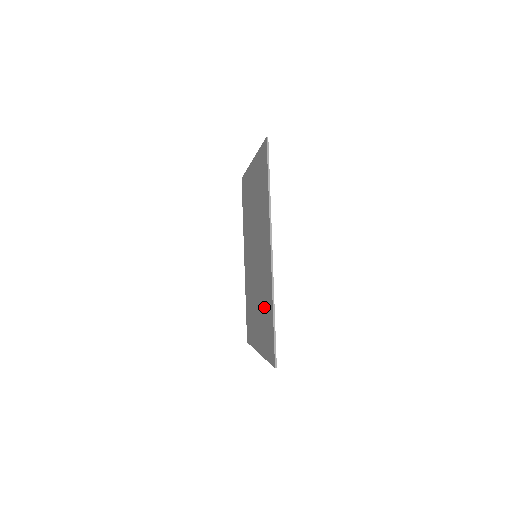
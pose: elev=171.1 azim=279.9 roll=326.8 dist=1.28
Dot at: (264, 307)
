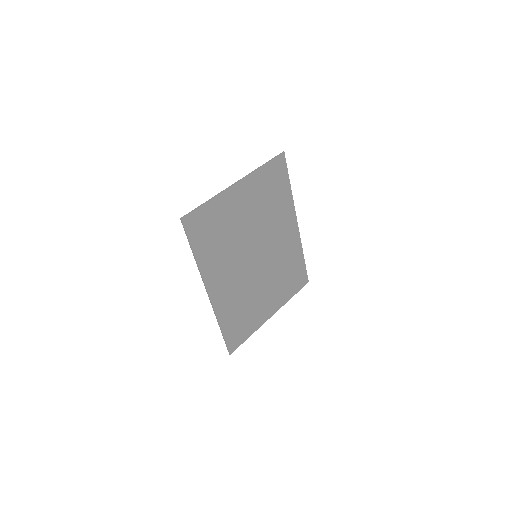
Dot at: (241, 307)
